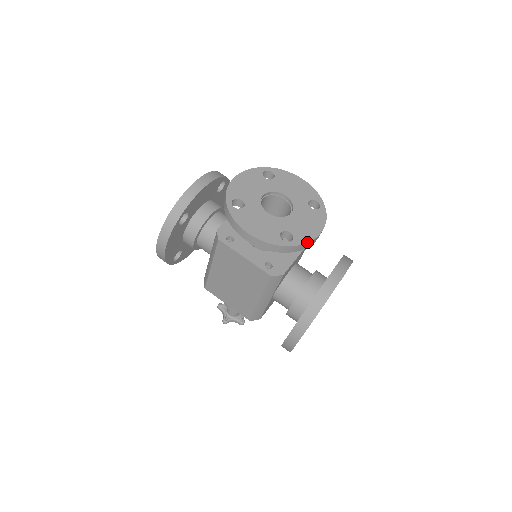
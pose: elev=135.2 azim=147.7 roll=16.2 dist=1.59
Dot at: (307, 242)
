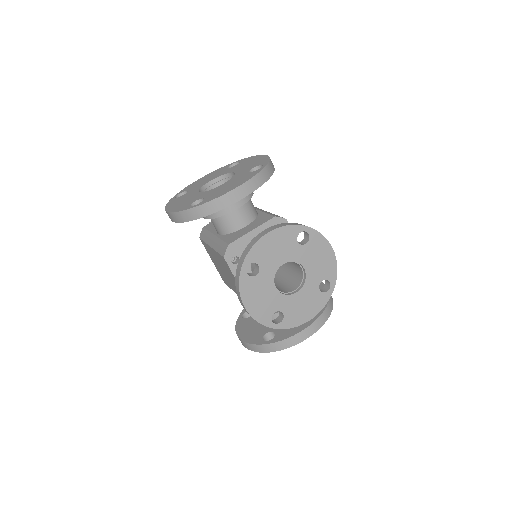
Dot at: (292, 327)
